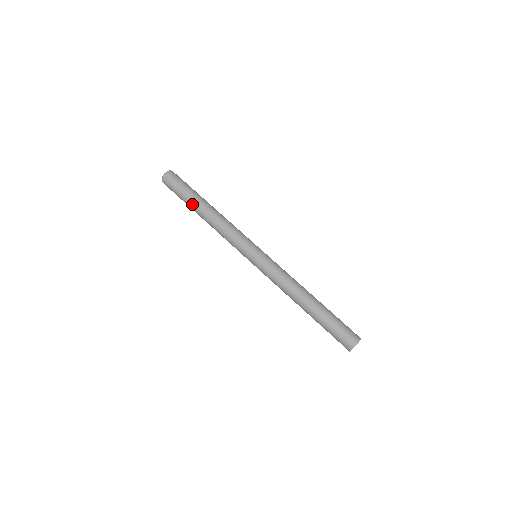
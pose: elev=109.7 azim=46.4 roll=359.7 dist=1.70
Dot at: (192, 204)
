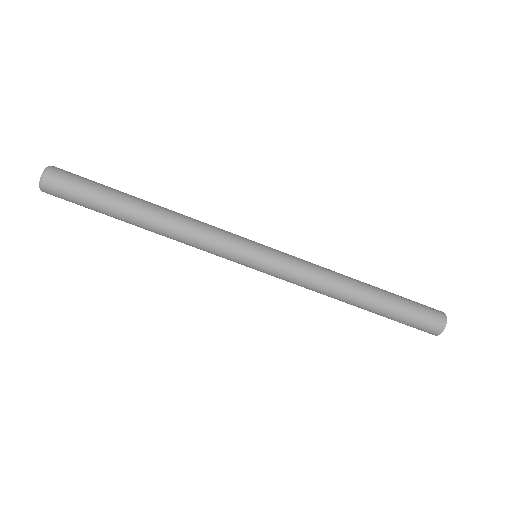
Dot at: (118, 219)
